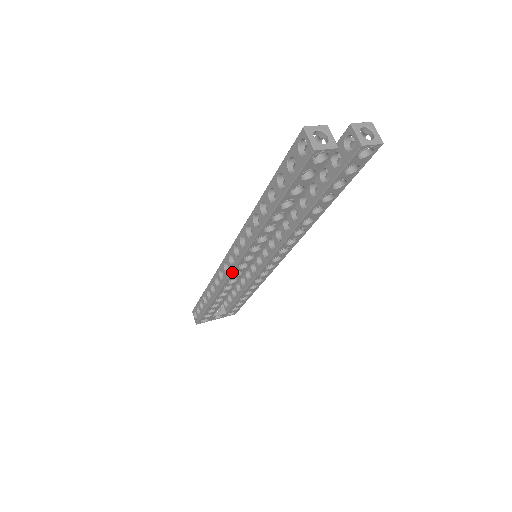
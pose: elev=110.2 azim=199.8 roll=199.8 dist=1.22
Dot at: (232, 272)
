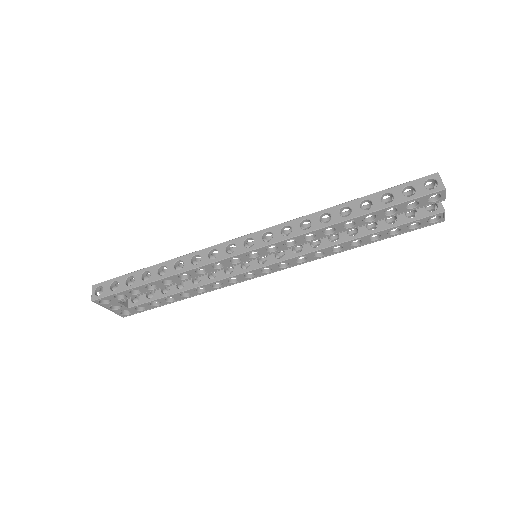
Dot at: (241, 254)
